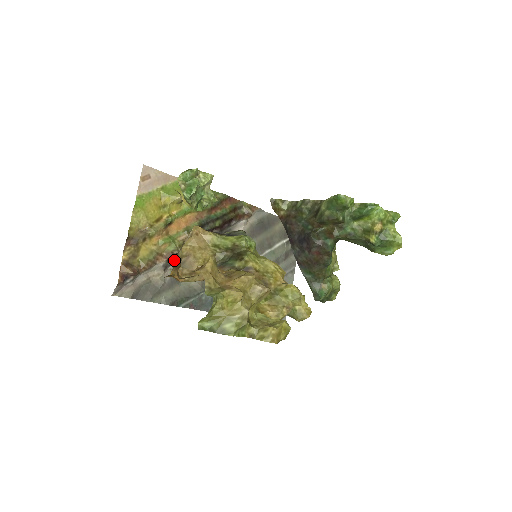
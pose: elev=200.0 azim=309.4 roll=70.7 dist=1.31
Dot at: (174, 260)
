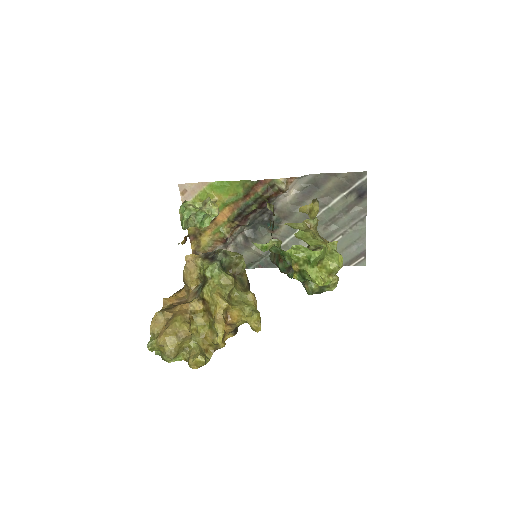
Dot at: (232, 239)
